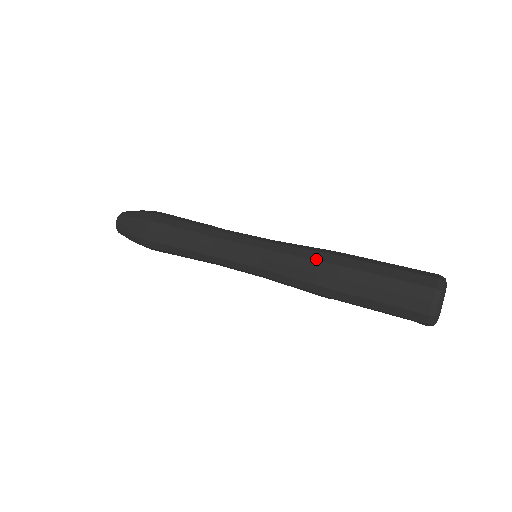
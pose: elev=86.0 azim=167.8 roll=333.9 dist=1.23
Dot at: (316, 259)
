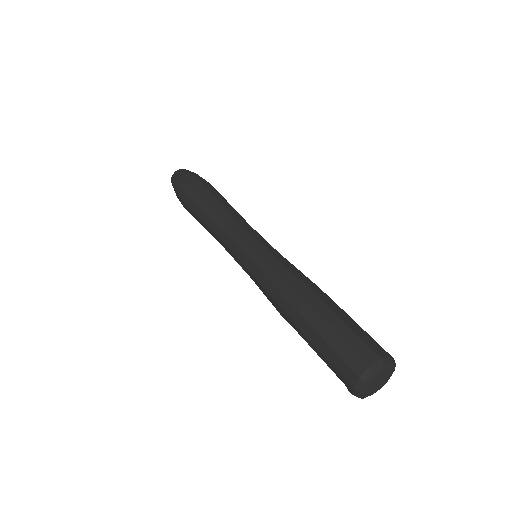
Dot at: (300, 279)
